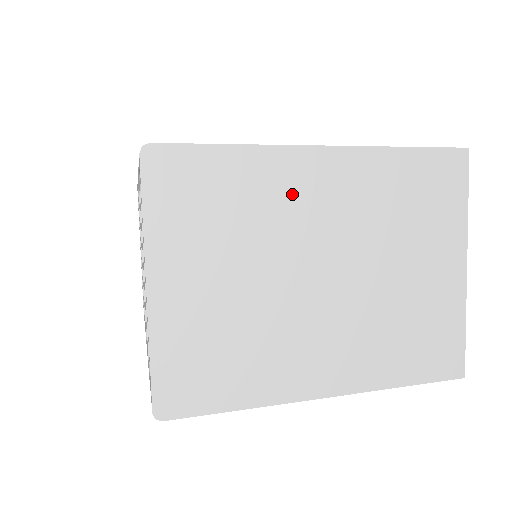
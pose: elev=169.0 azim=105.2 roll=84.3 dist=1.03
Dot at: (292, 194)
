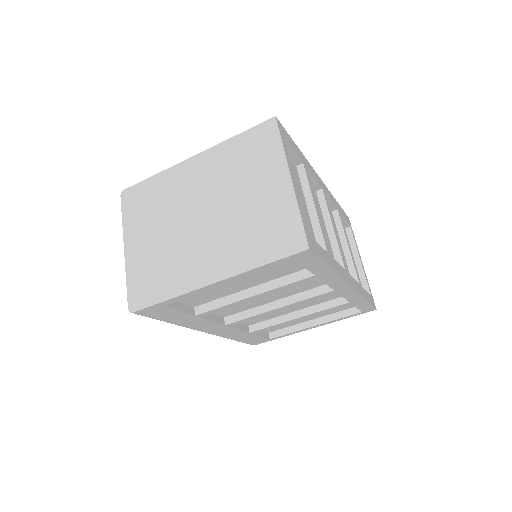
Dot at: (181, 184)
